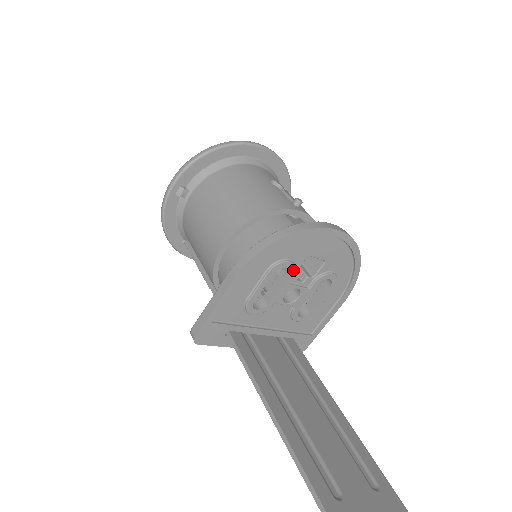
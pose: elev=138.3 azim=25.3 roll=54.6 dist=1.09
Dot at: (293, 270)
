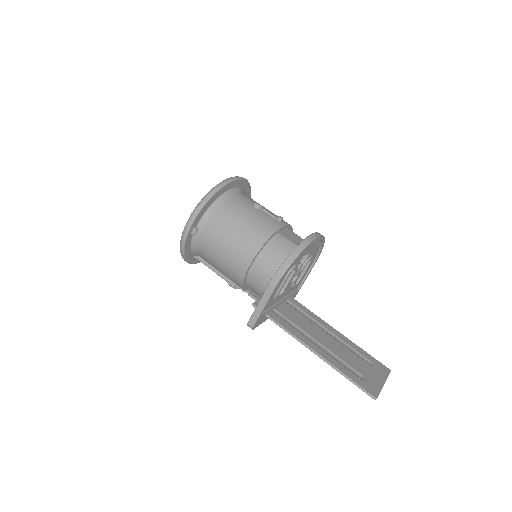
Dot at: (297, 268)
